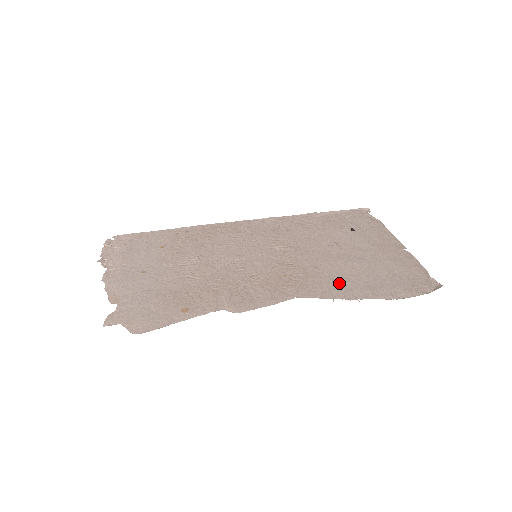
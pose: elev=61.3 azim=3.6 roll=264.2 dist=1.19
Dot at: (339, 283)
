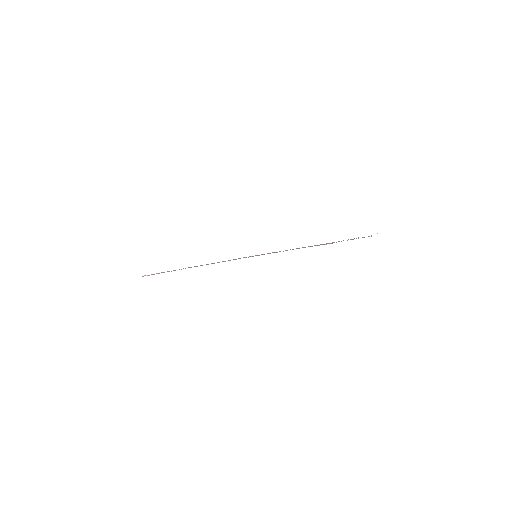
Dot at: occluded
